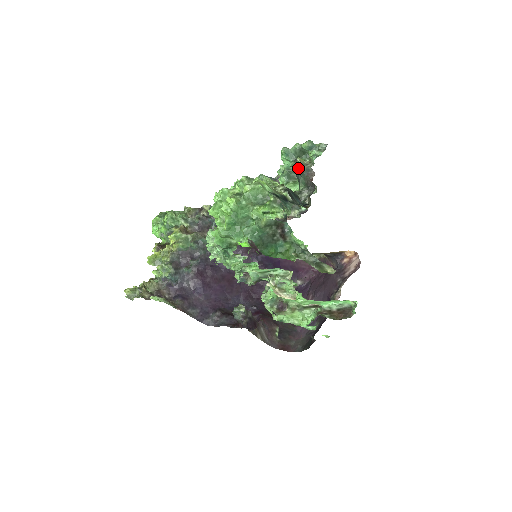
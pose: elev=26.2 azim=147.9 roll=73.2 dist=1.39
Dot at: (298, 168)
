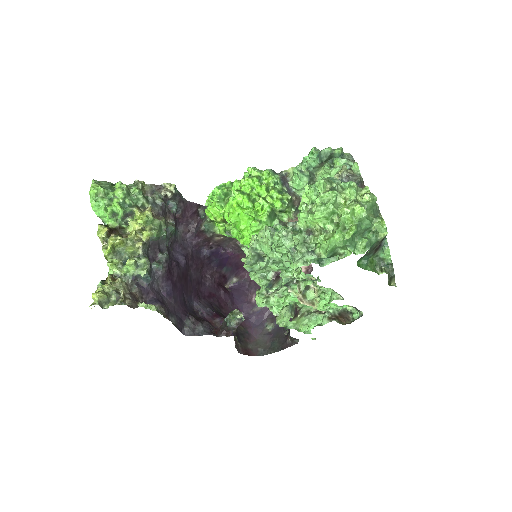
Dot at: (349, 176)
